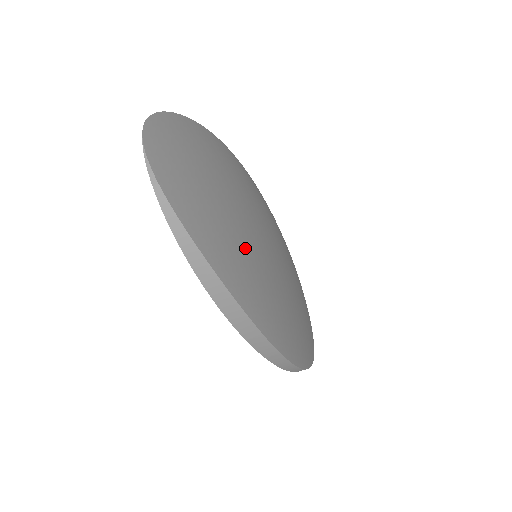
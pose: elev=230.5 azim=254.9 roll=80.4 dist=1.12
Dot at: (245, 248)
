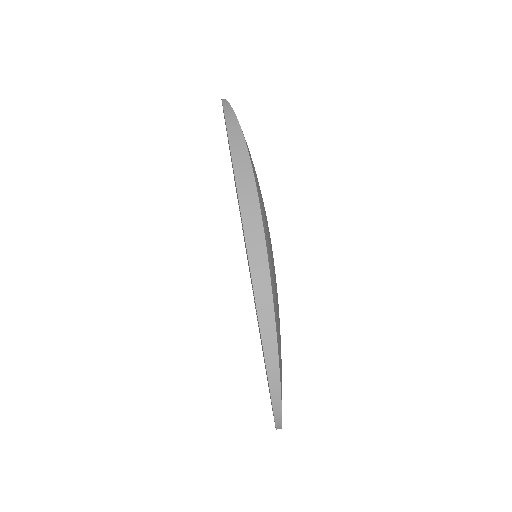
Dot at: occluded
